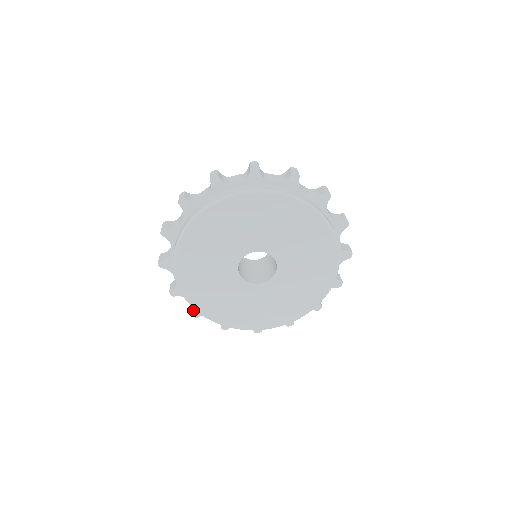
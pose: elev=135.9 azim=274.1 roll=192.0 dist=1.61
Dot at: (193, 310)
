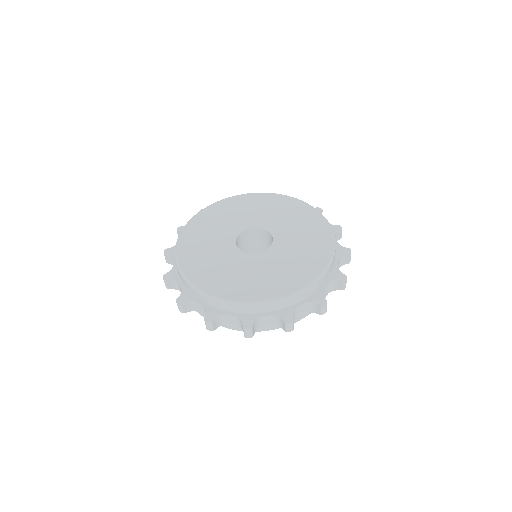
Dot at: (180, 297)
